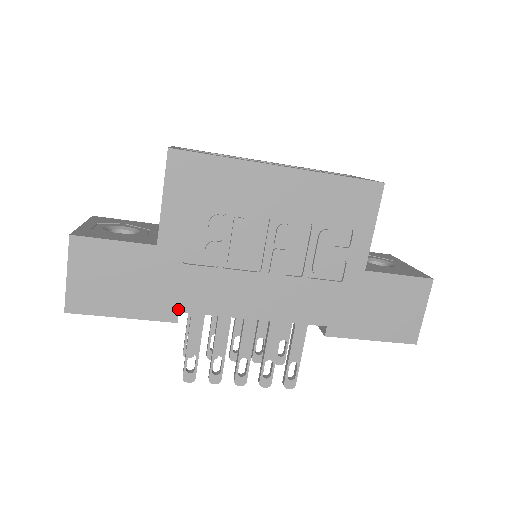
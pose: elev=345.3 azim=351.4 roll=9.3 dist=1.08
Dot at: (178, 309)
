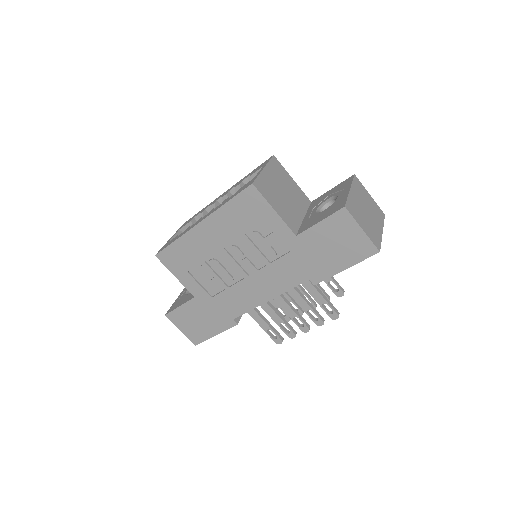
Dot at: (231, 318)
